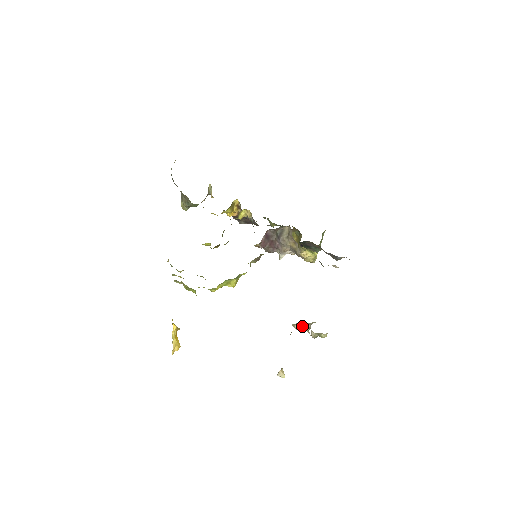
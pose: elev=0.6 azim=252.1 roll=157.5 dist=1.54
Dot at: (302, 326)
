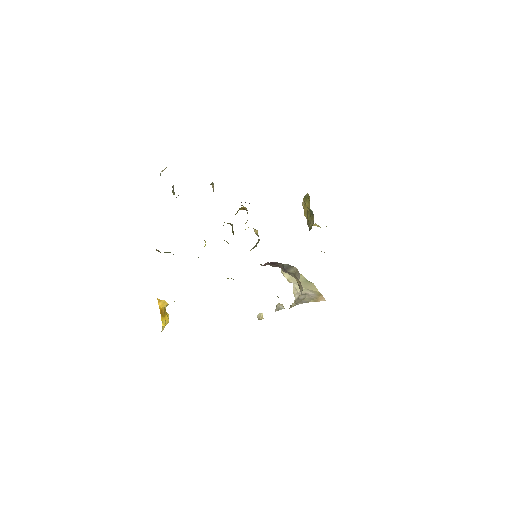
Dot at: (290, 282)
